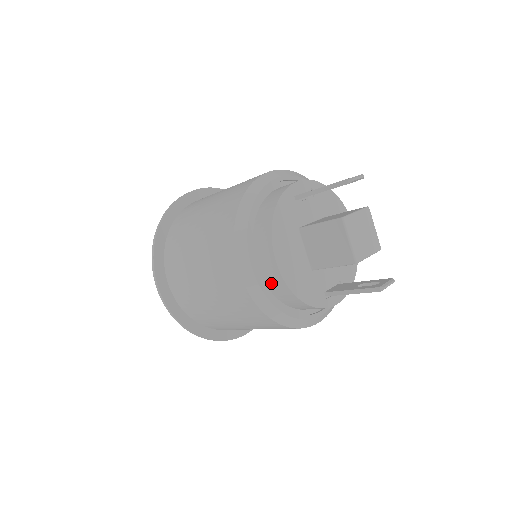
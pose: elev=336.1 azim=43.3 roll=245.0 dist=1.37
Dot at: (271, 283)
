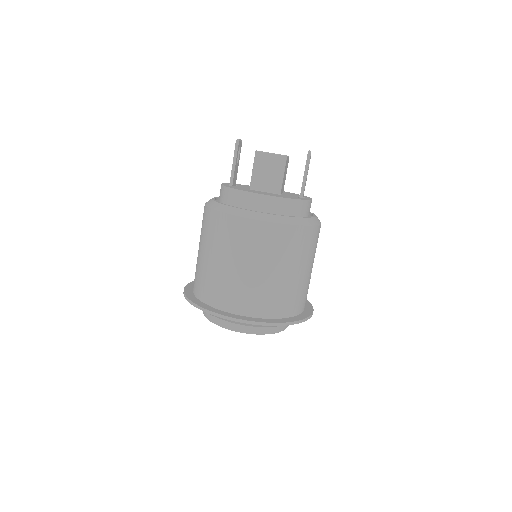
Dot at: (273, 210)
